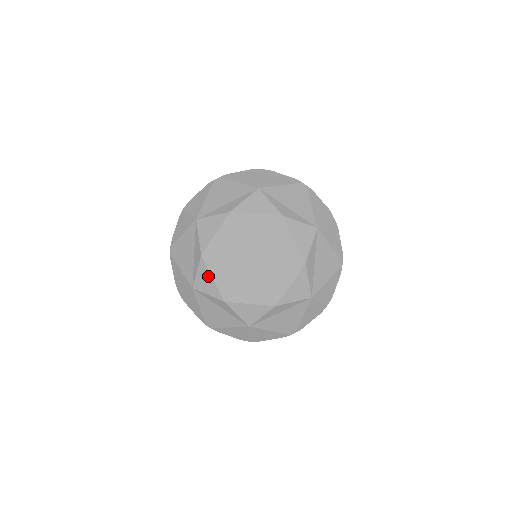
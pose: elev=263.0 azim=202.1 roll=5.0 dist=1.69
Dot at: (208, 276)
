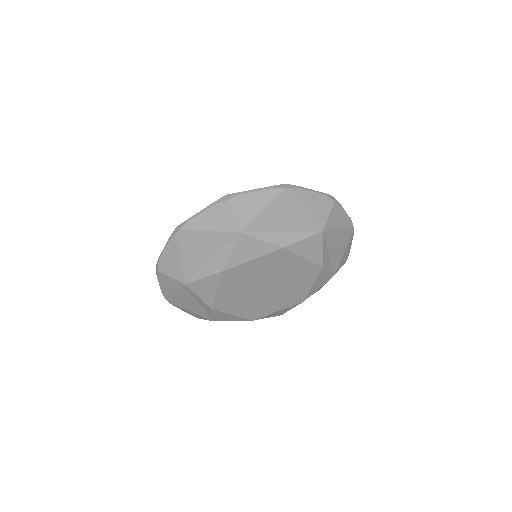
Dot at: (213, 287)
